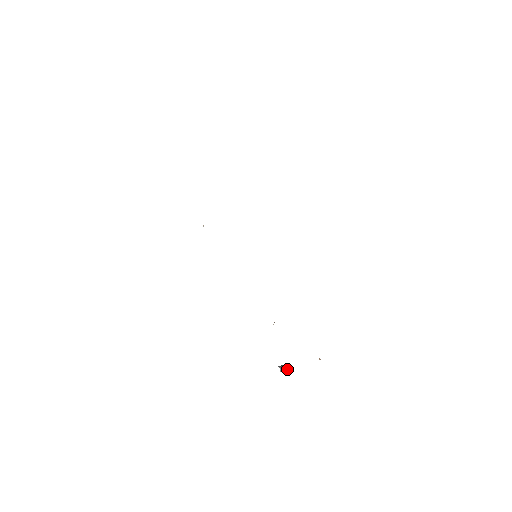
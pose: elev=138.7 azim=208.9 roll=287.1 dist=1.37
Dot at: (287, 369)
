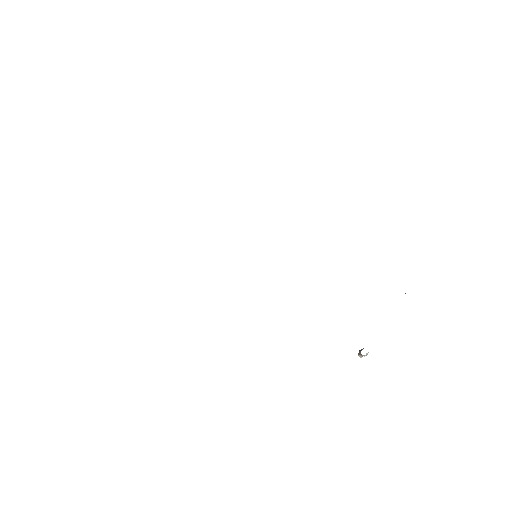
Dot at: occluded
